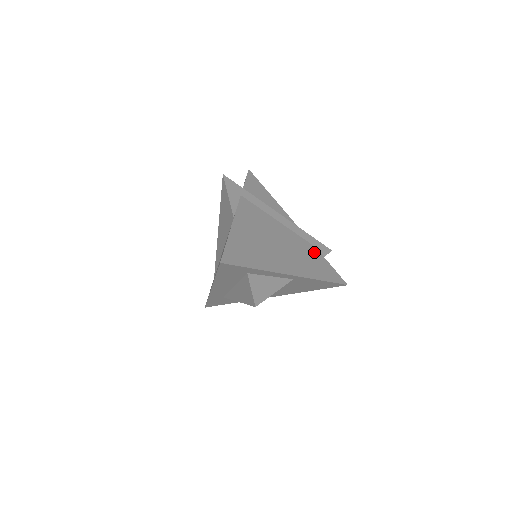
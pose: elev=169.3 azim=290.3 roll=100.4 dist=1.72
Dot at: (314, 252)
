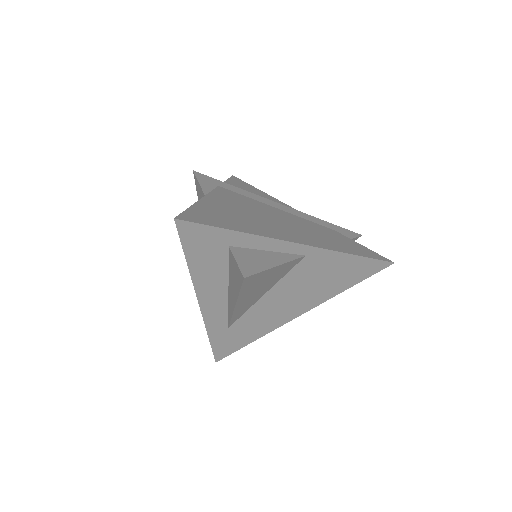
Dot at: (333, 233)
